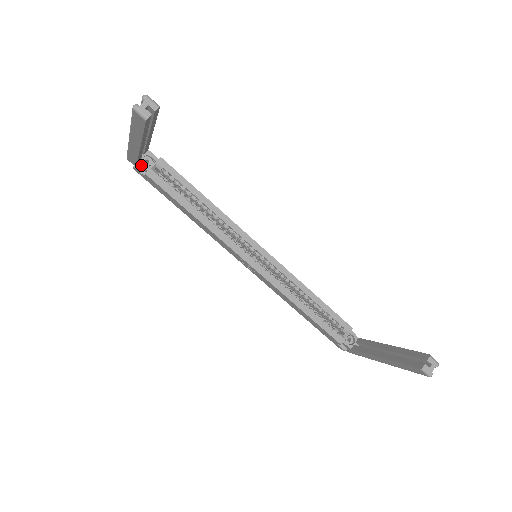
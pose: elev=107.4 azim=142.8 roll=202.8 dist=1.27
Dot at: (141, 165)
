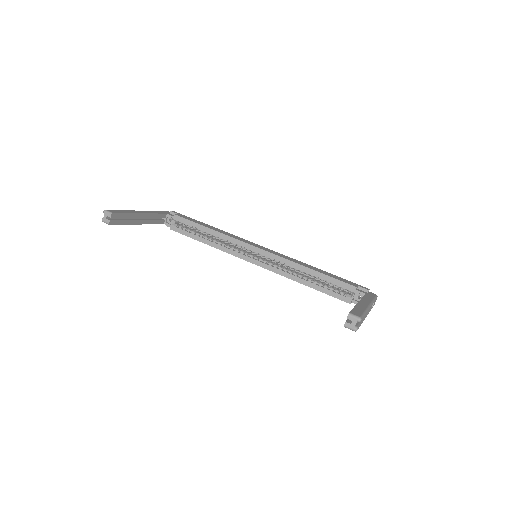
Dot at: occluded
